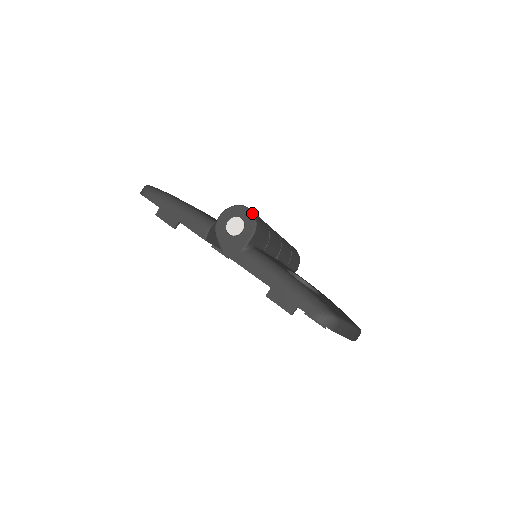
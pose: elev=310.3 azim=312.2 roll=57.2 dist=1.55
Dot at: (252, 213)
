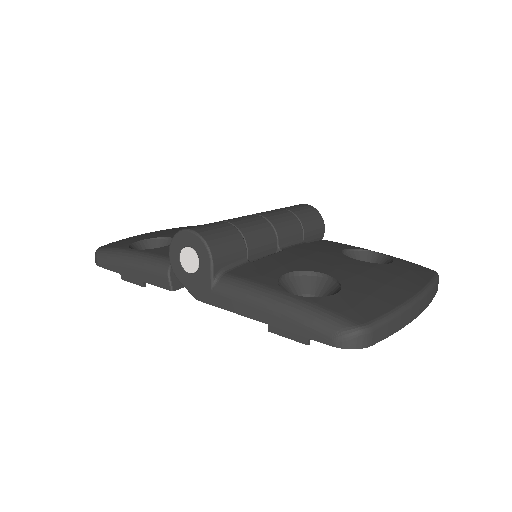
Dot at: (196, 235)
